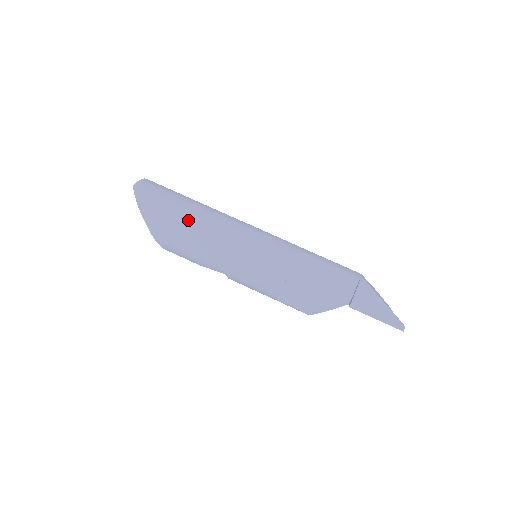
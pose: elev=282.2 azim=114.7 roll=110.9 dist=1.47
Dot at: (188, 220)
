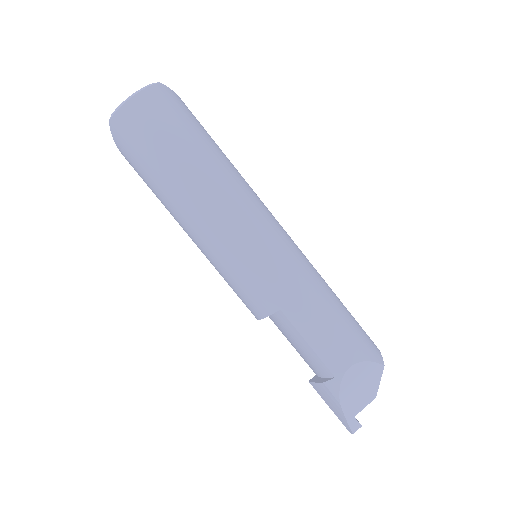
Dot at: (165, 201)
